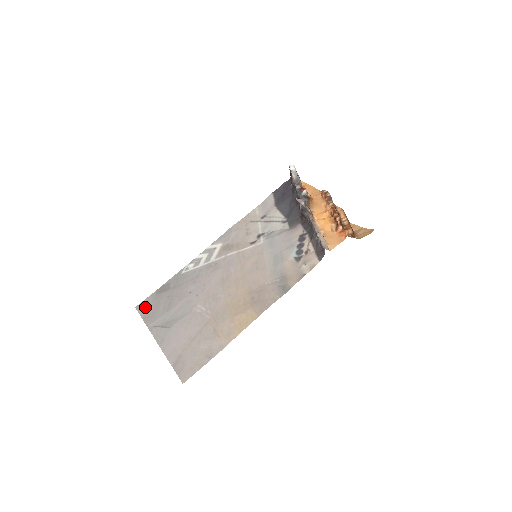
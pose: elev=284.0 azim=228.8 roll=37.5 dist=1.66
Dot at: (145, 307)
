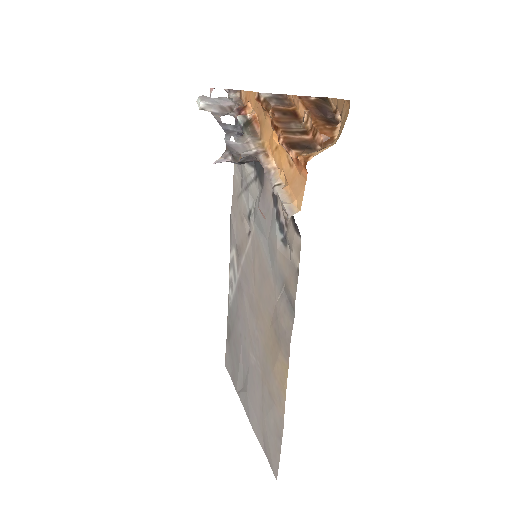
Dot at: (228, 364)
